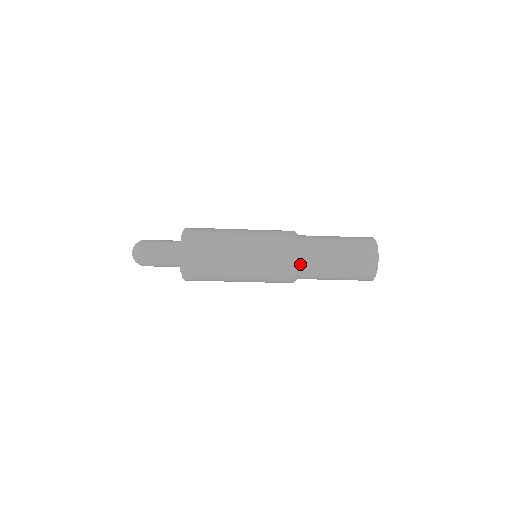
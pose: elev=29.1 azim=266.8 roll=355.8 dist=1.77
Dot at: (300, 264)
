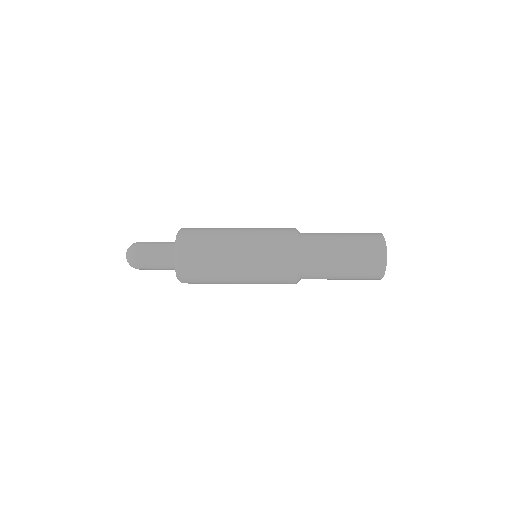
Dot at: (302, 270)
